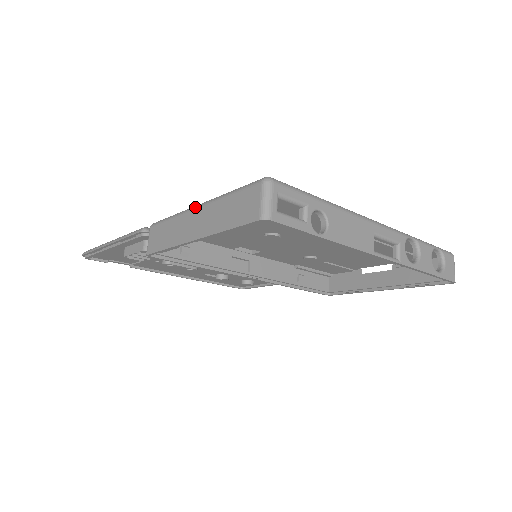
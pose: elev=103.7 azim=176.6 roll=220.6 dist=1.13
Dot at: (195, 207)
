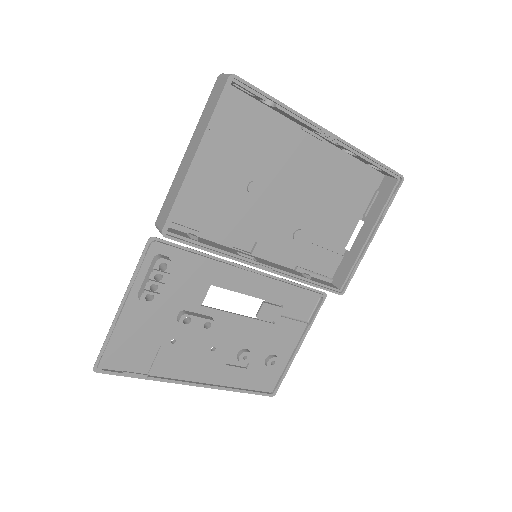
Dot at: (184, 154)
